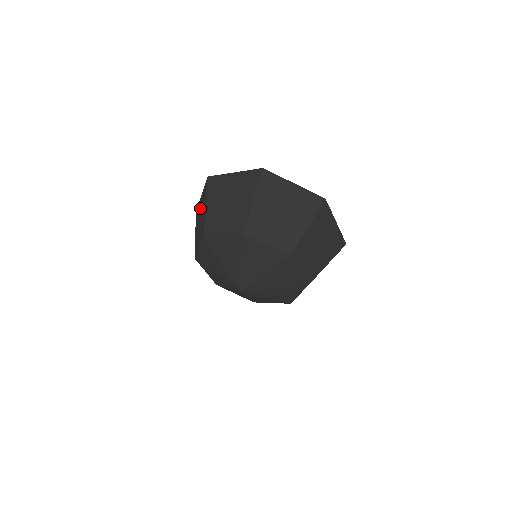
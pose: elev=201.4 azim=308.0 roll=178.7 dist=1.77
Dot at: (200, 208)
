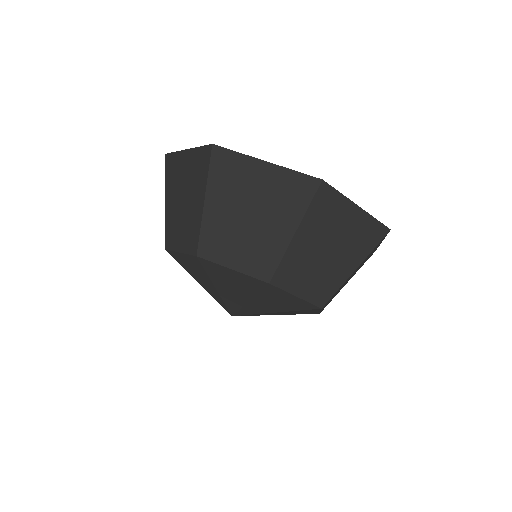
Dot at: occluded
